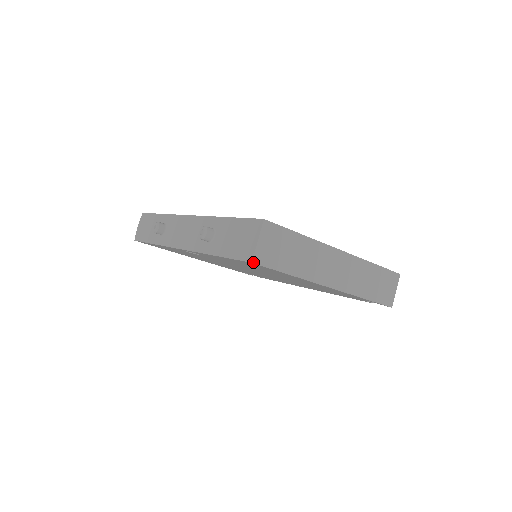
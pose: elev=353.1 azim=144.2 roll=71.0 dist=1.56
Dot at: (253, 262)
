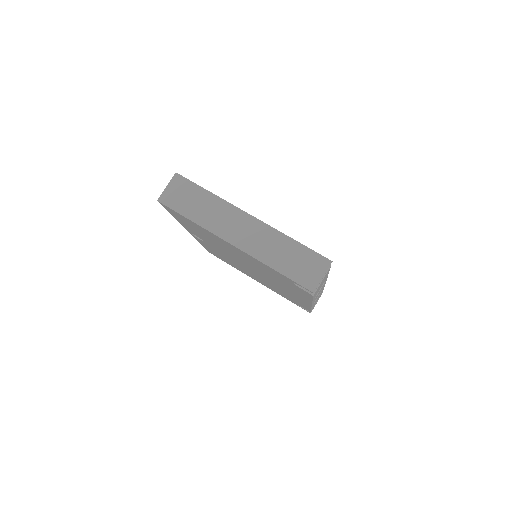
Dot at: (158, 200)
